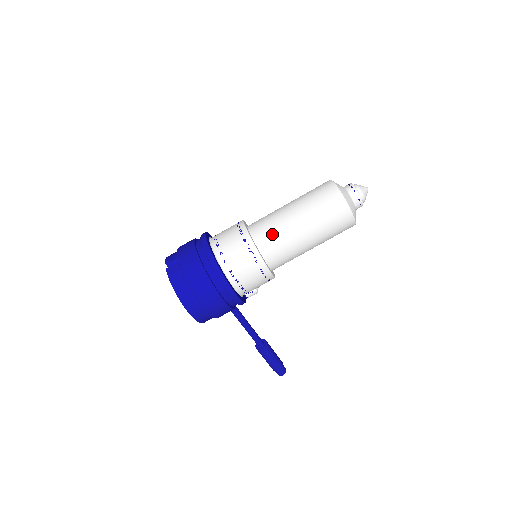
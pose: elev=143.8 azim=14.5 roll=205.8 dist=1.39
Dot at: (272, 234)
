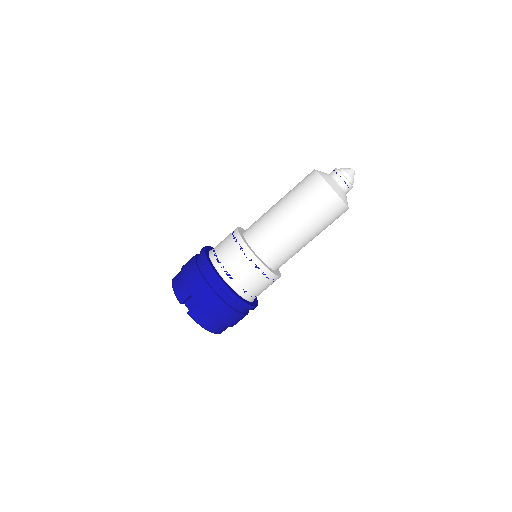
Dot at: (279, 251)
